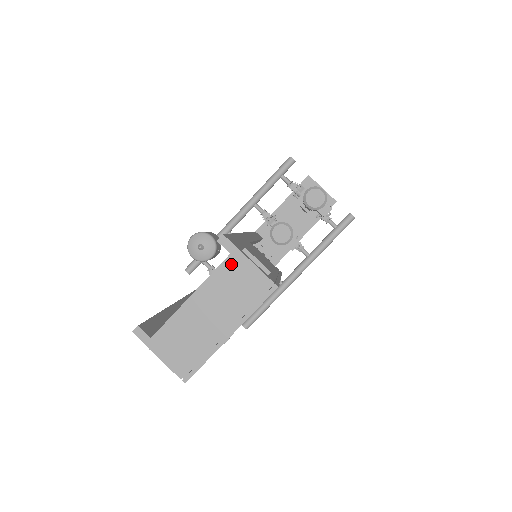
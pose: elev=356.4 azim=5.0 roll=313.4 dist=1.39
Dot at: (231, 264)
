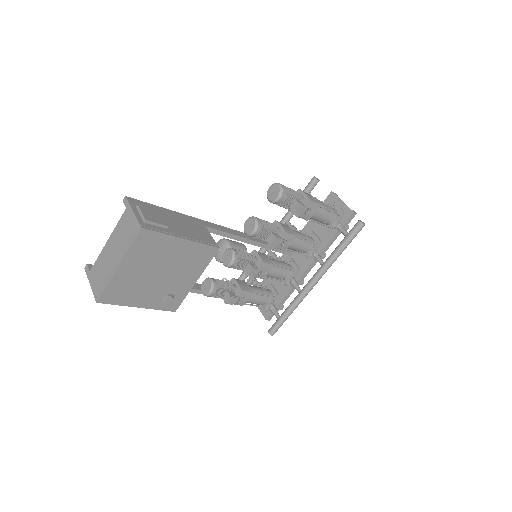
Dot at: (125, 215)
